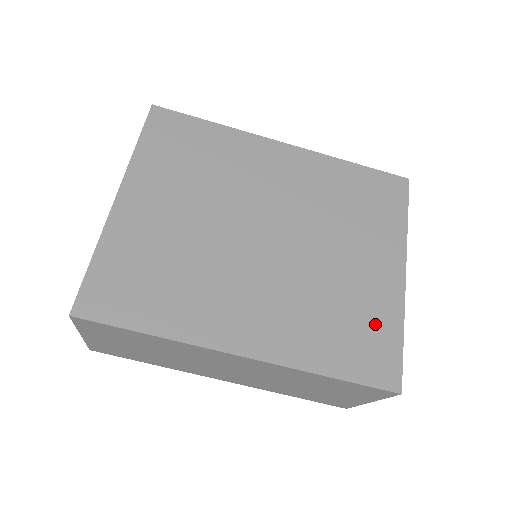
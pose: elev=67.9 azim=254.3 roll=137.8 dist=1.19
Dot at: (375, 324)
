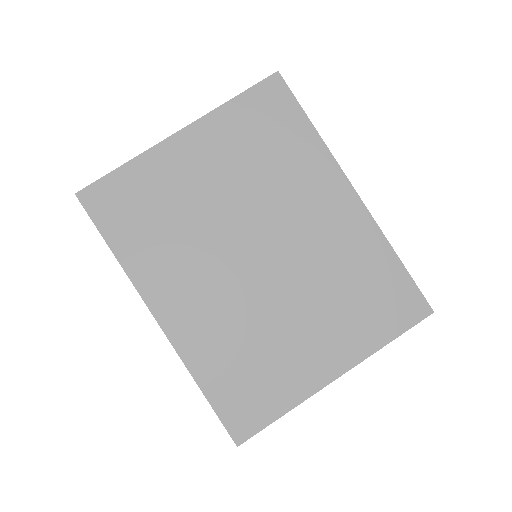
Dot at: (271, 388)
